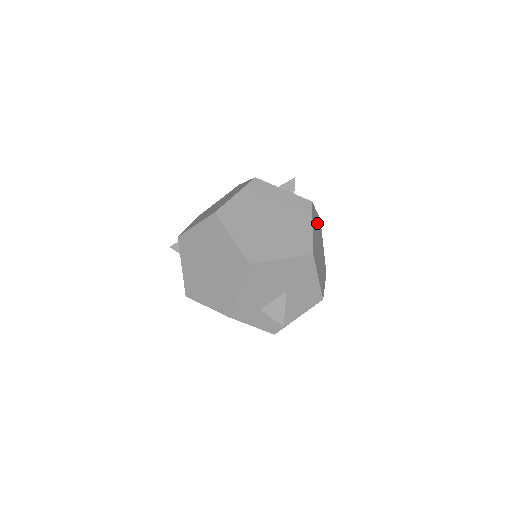
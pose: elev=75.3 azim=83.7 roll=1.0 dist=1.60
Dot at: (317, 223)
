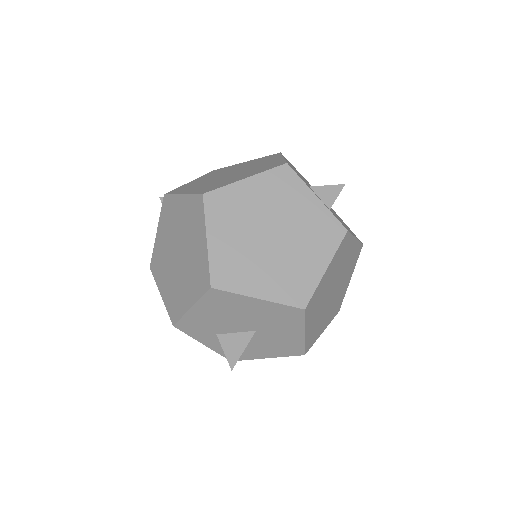
Dot at: (348, 255)
